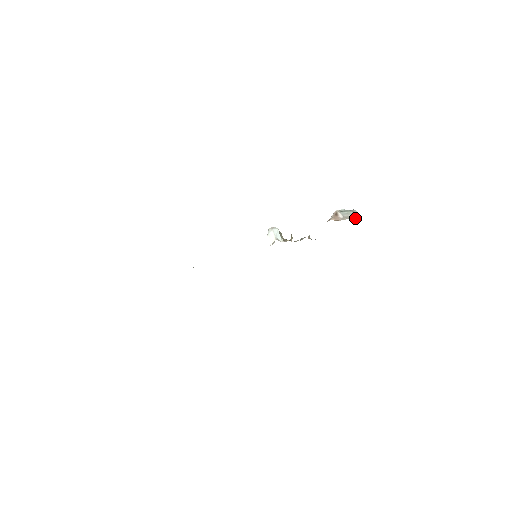
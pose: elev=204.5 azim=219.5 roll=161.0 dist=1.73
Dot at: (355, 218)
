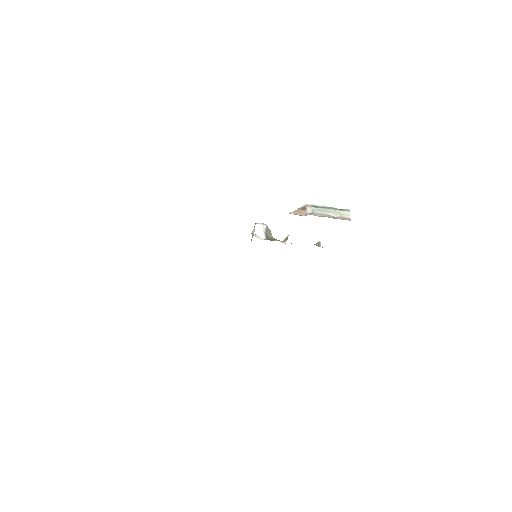
Dot at: (337, 218)
